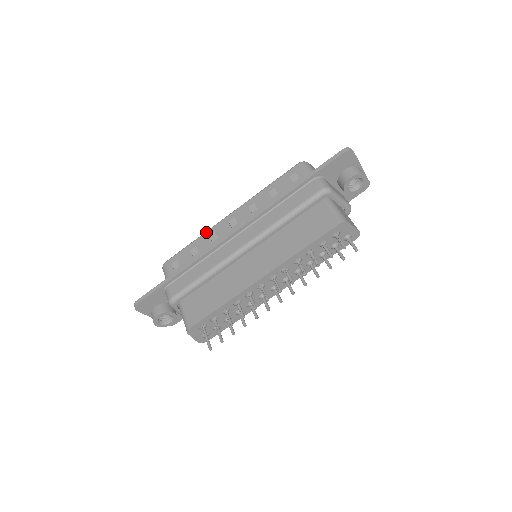
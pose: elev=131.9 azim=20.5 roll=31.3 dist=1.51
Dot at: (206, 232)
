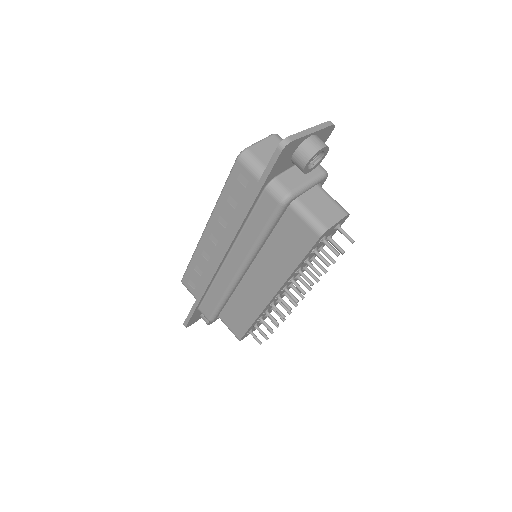
Dot at: (196, 250)
